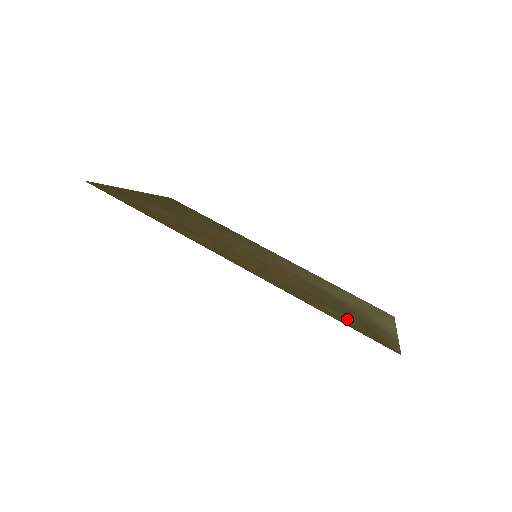
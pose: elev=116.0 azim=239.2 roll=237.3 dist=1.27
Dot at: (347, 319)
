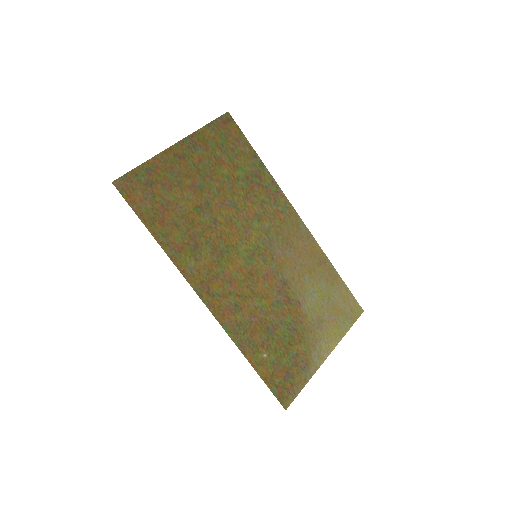
Dot at: (274, 365)
